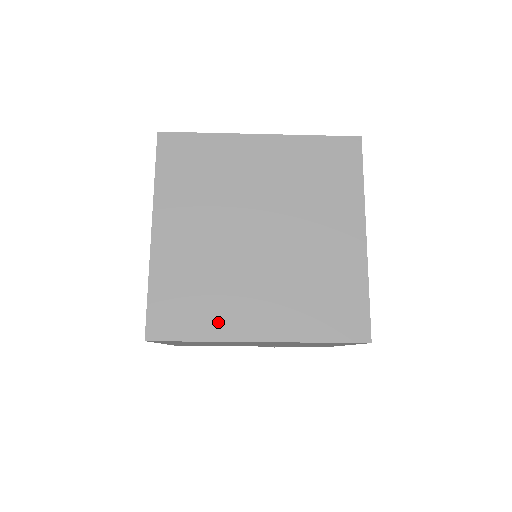
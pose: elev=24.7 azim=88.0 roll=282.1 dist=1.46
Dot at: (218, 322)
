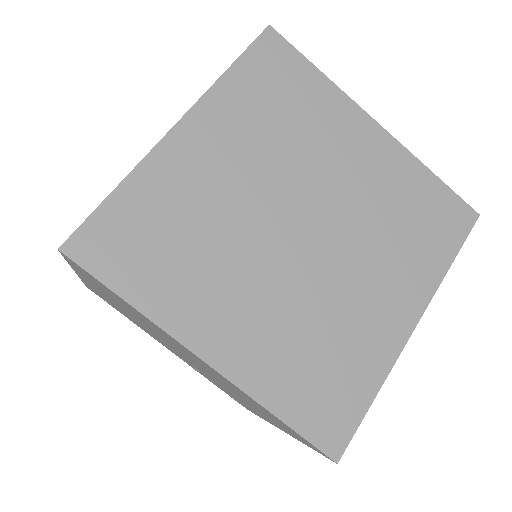
Dot at: (172, 297)
